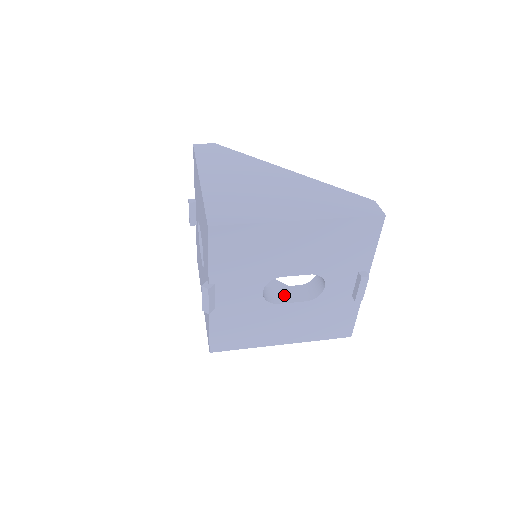
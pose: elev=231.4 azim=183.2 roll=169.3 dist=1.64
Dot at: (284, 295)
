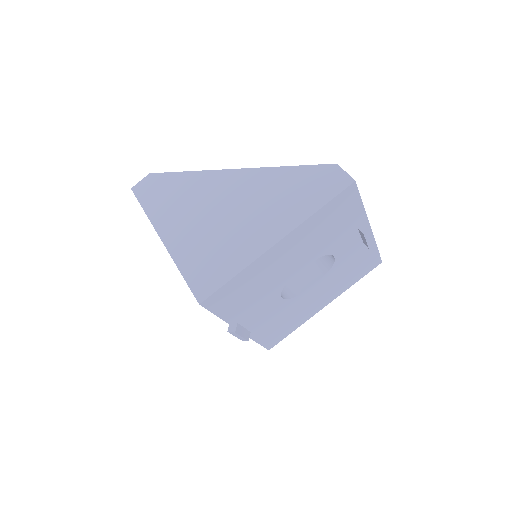
Dot at: (302, 280)
